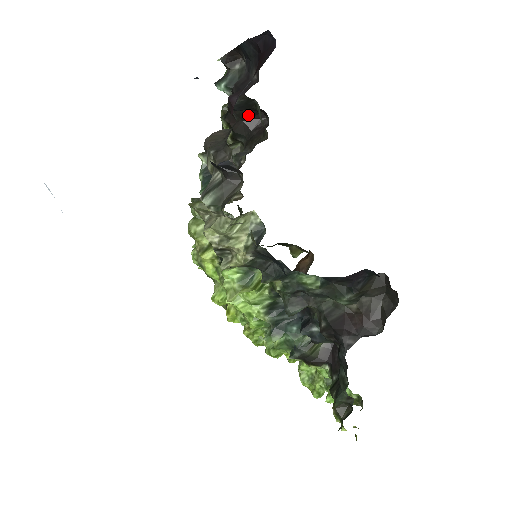
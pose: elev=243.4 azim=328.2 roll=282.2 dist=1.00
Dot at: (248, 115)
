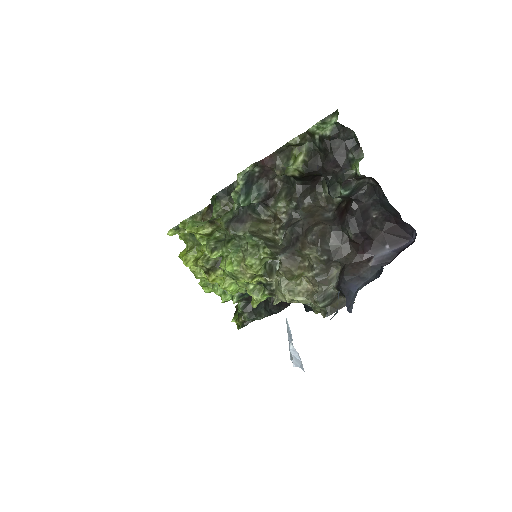
Dot at: (320, 175)
